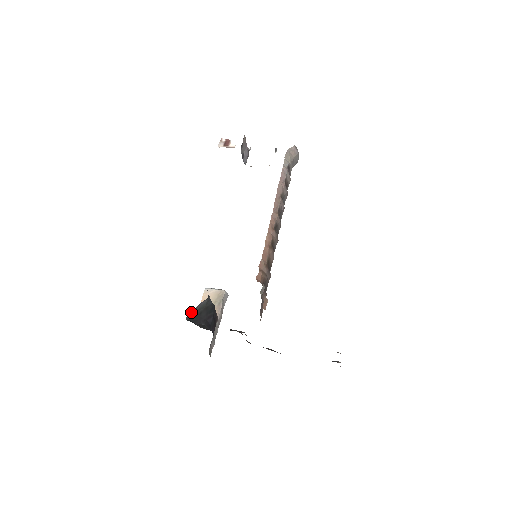
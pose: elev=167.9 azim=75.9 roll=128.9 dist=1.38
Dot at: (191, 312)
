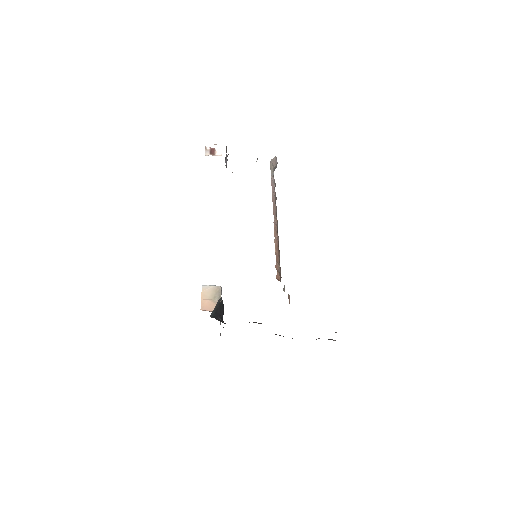
Dot at: (213, 310)
